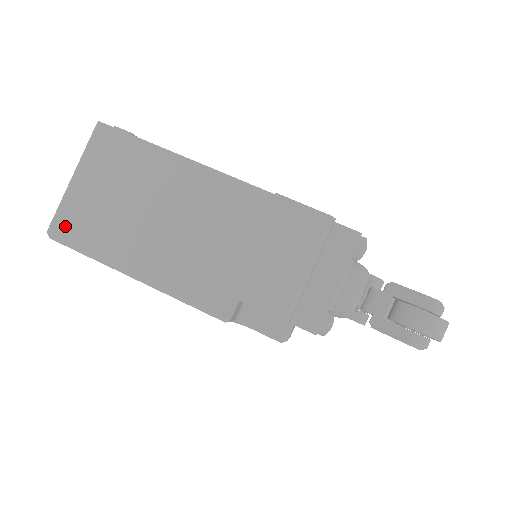
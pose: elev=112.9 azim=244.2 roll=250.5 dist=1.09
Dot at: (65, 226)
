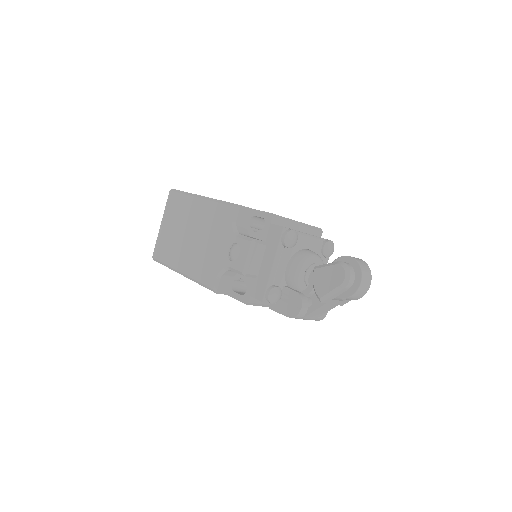
Dot at: occluded
